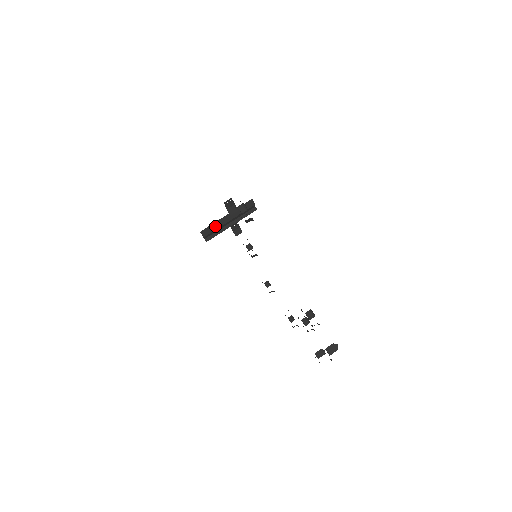
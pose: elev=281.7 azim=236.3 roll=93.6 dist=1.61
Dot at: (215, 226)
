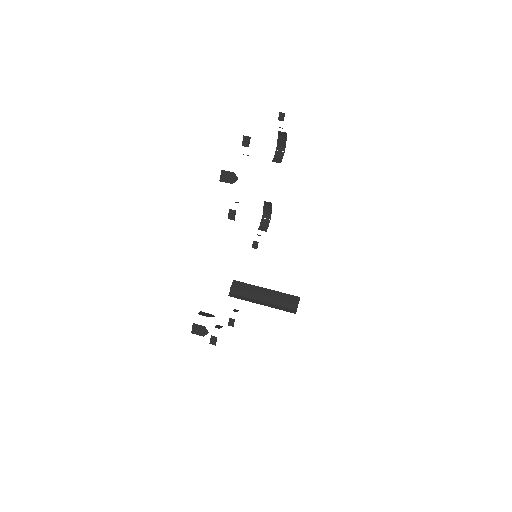
Dot at: (249, 288)
